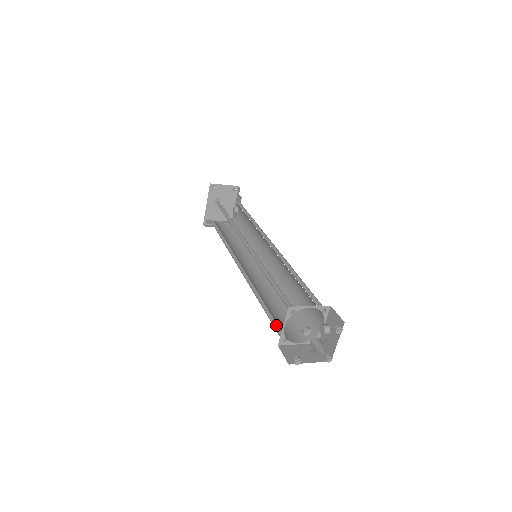
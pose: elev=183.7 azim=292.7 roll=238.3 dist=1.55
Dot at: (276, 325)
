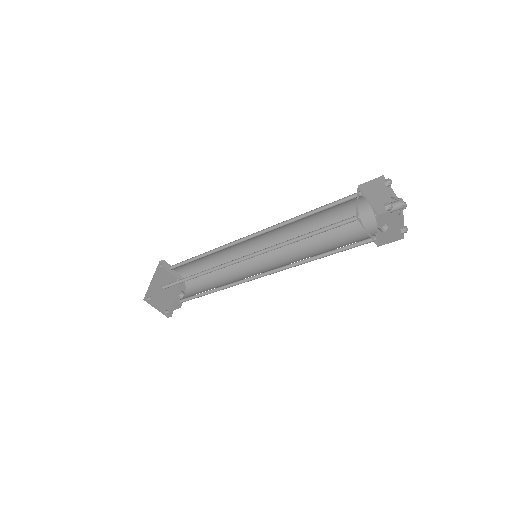
Dot at: (336, 227)
